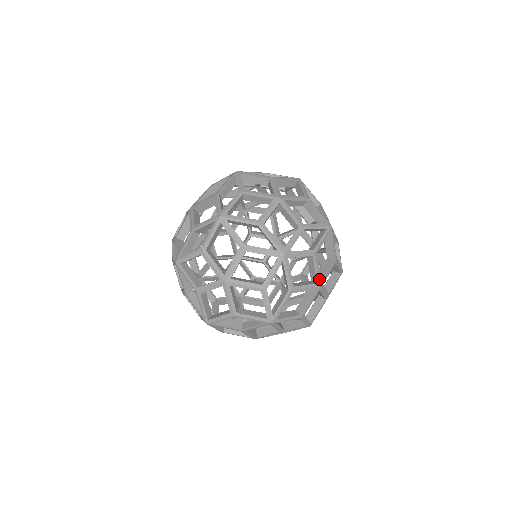
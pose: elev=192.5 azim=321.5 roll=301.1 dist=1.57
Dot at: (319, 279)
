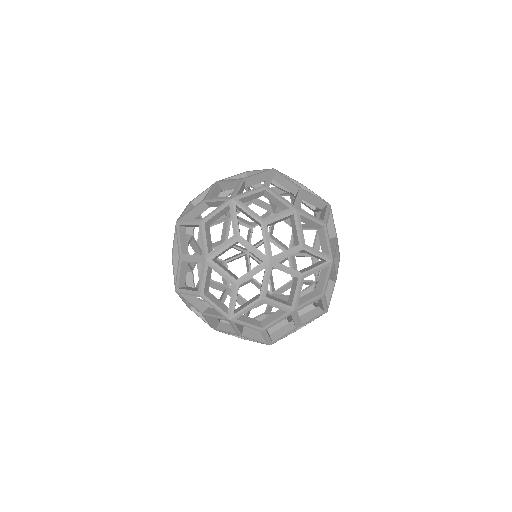
Dot at: (289, 205)
